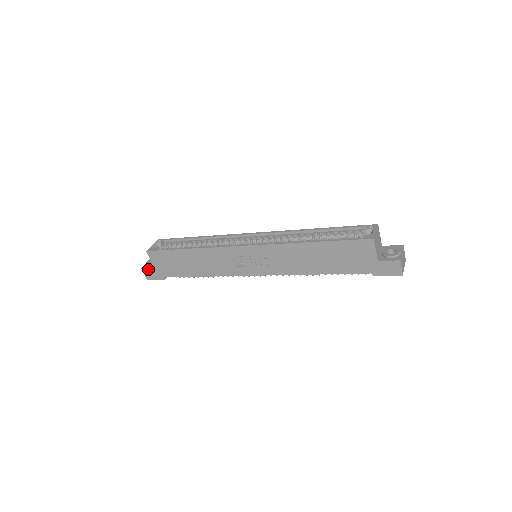
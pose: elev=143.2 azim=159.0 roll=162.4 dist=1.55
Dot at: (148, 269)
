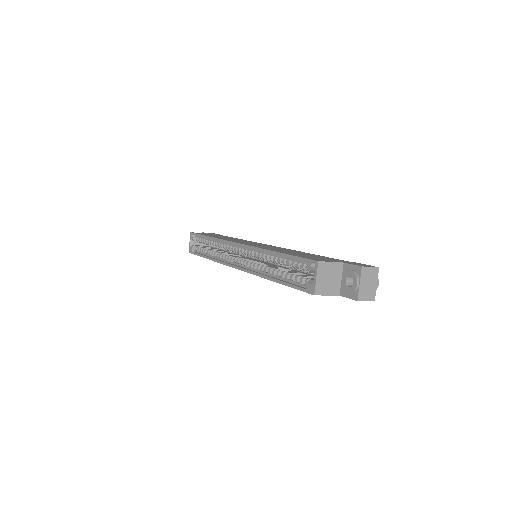
Dot at: occluded
